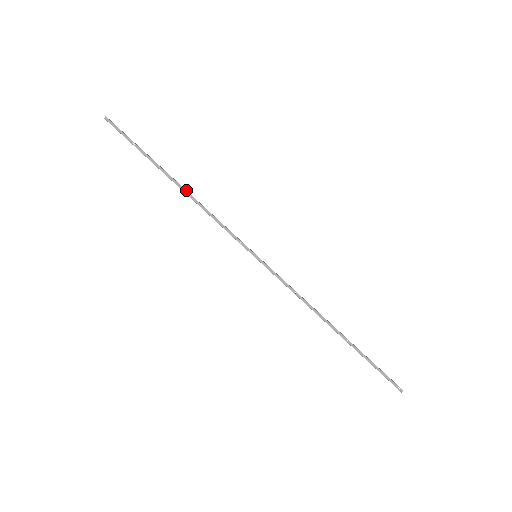
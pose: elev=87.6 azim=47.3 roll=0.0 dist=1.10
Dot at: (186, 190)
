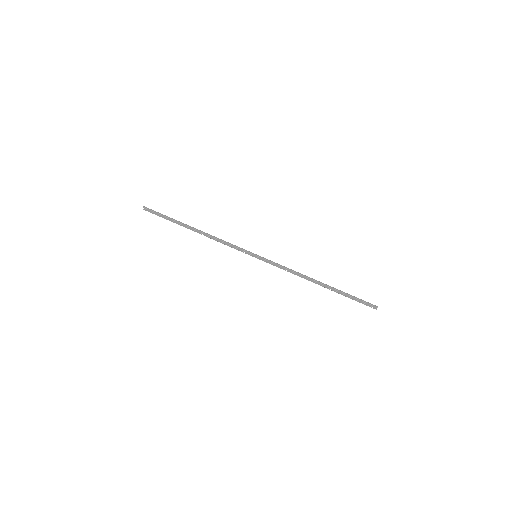
Dot at: (202, 233)
